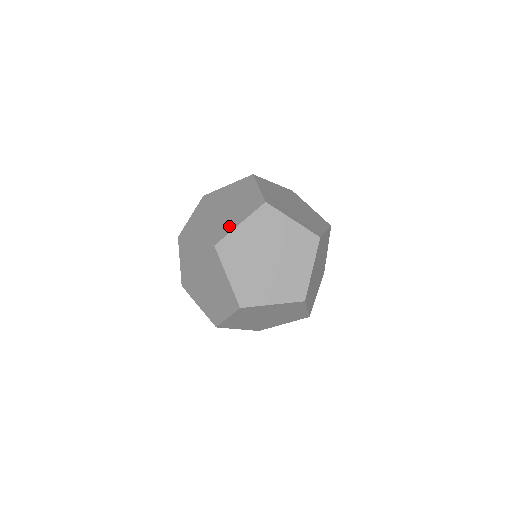
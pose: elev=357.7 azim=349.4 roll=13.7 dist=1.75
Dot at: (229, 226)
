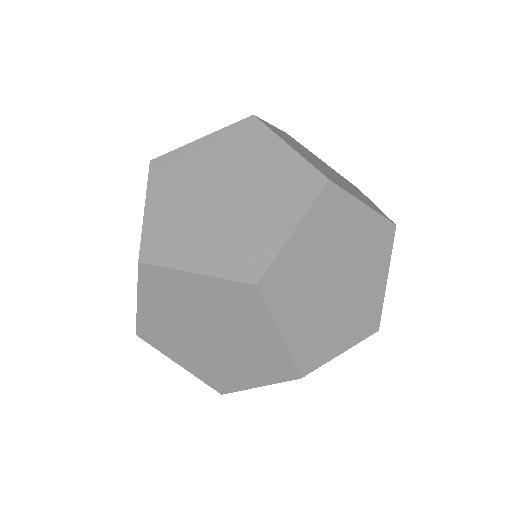
Dot at: occluded
